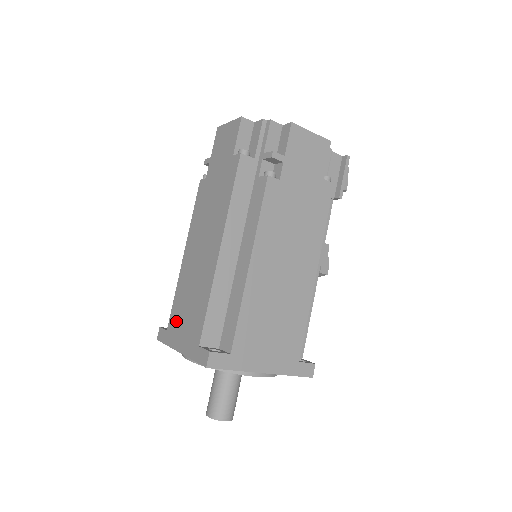
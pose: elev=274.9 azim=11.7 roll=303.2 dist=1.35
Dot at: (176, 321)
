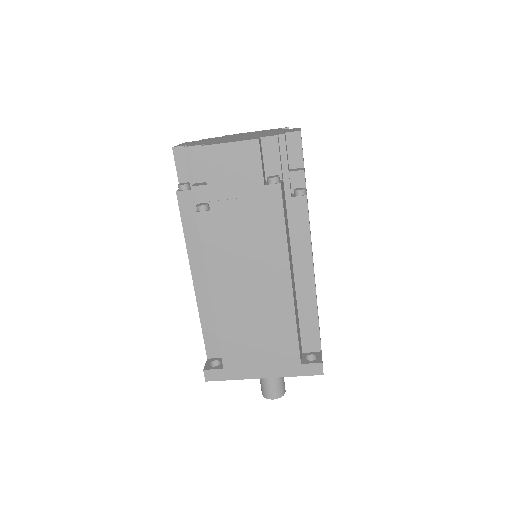
Dot at: (240, 357)
